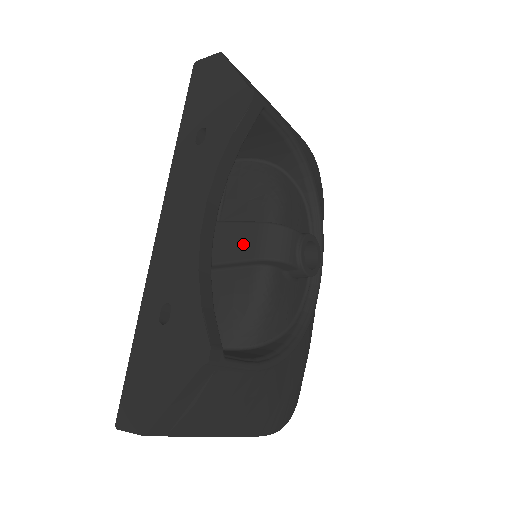
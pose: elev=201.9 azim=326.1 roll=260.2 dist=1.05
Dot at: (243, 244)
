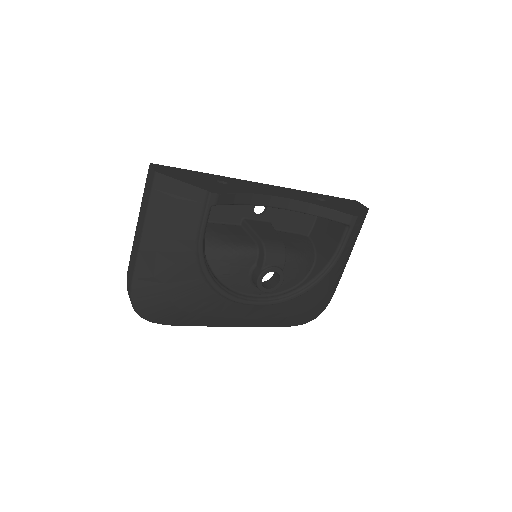
Dot at: (267, 234)
